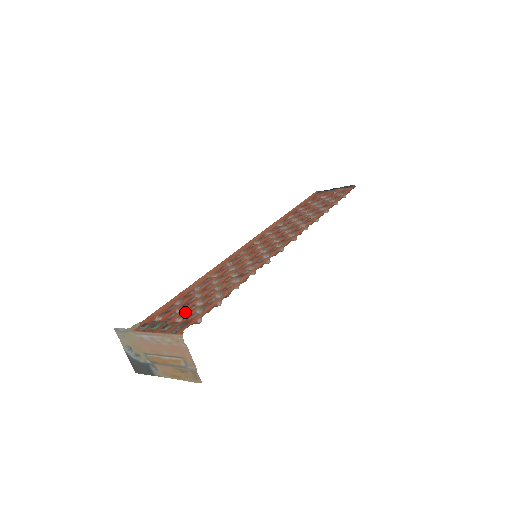
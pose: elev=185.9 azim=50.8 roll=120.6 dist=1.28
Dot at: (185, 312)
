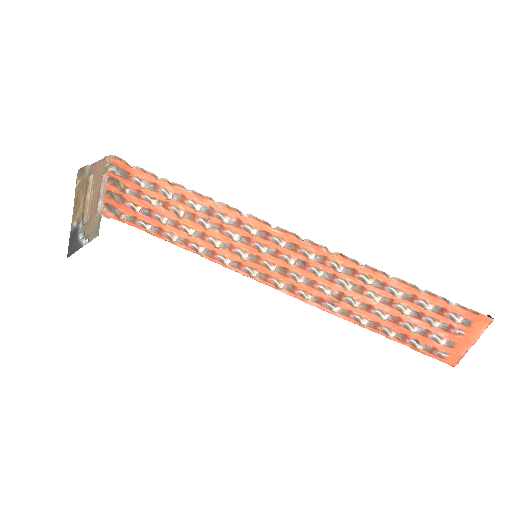
Dot at: (138, 197)
